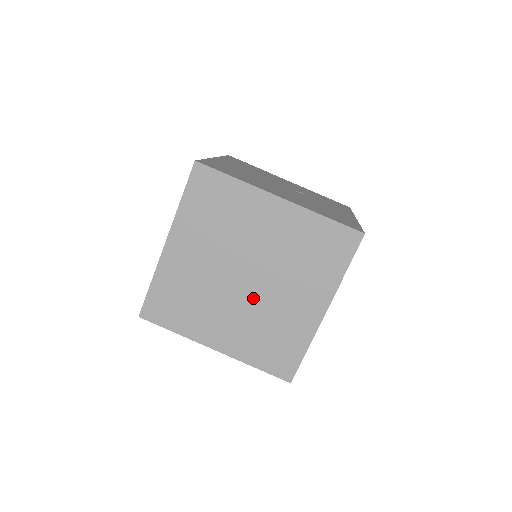
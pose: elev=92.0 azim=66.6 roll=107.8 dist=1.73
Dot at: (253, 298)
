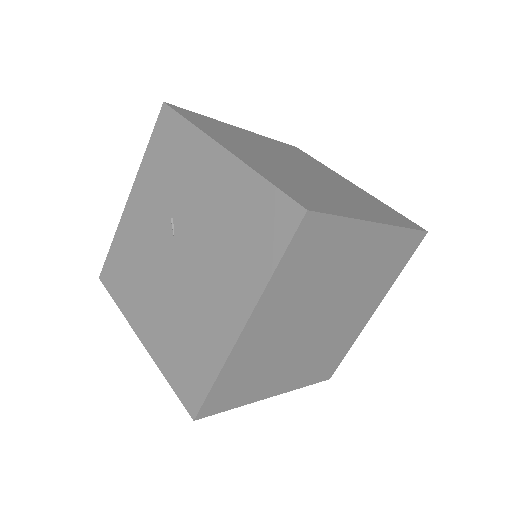
Dot at: (300, 174)
